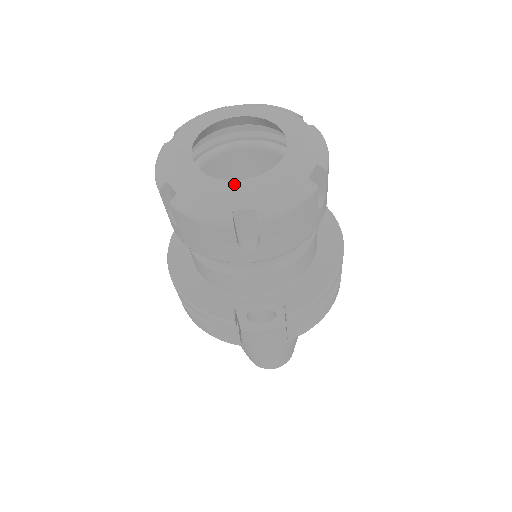
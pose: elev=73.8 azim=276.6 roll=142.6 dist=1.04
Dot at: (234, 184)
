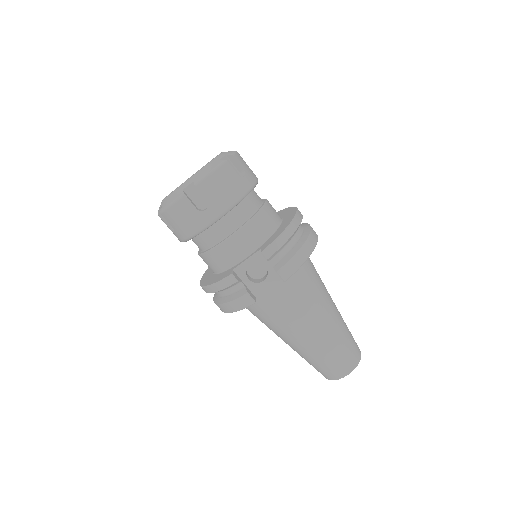
Dot at: occluded
